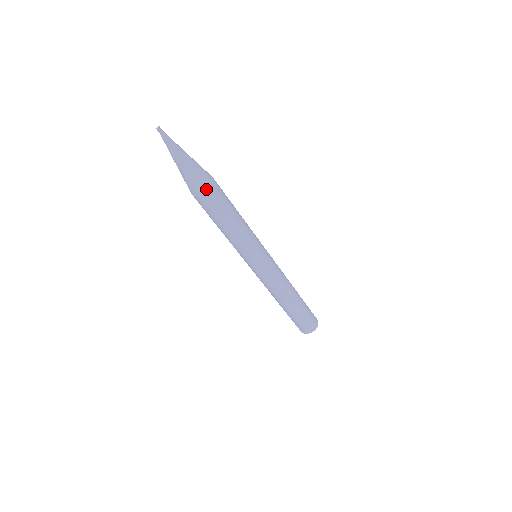
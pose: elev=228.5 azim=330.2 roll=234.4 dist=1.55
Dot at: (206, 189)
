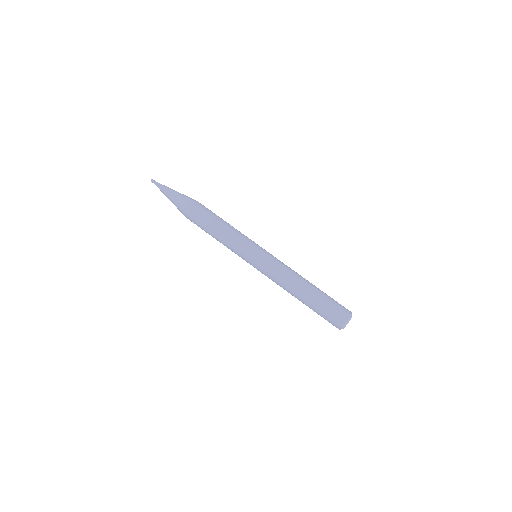
Dot at: (194, 202)
